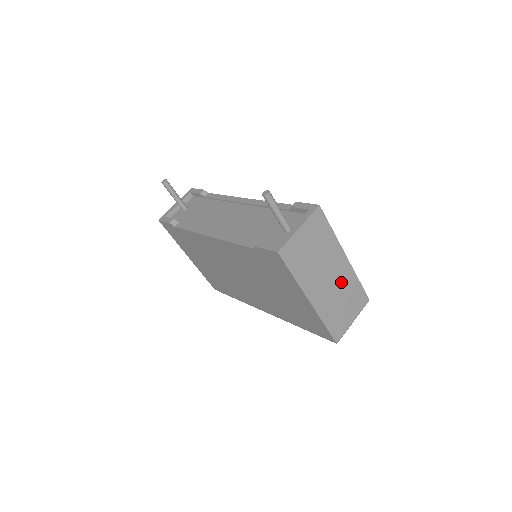
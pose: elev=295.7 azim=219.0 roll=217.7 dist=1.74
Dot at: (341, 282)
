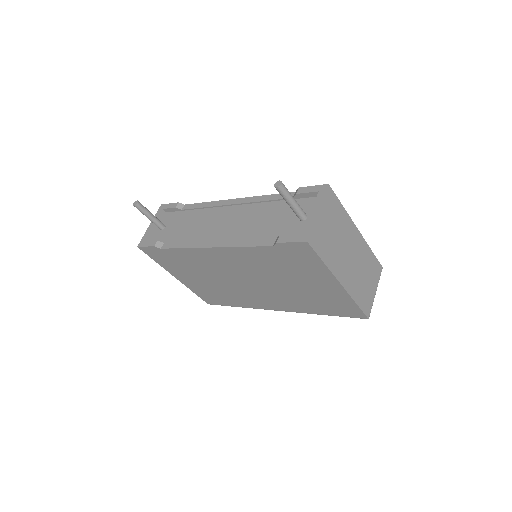
Dot at: (359, 257)
